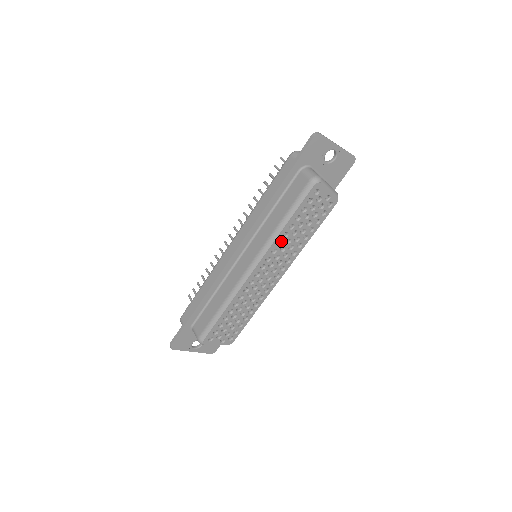
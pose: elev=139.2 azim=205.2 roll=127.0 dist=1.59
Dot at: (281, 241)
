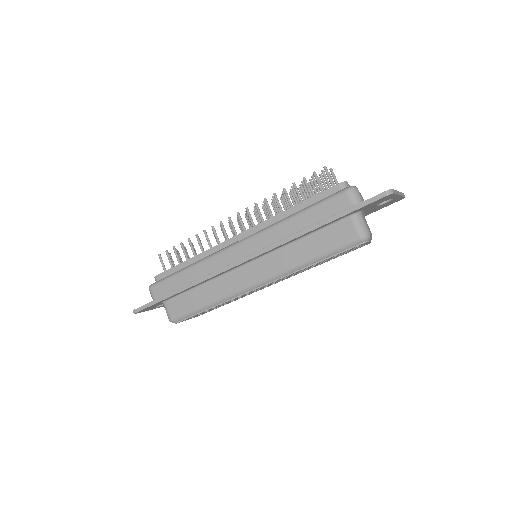
Dot at: occluded
